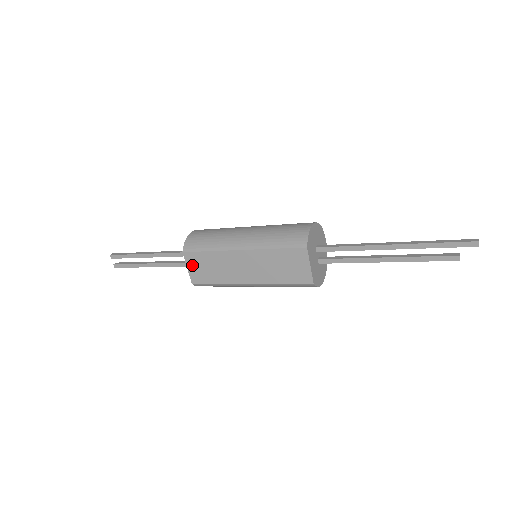
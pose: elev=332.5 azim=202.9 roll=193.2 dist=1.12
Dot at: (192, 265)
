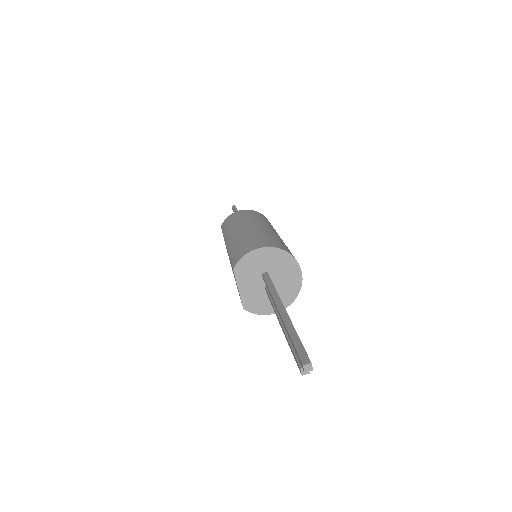
Dot at: occluded
